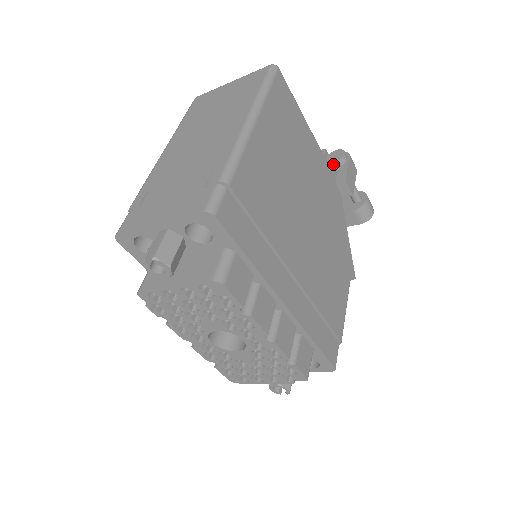
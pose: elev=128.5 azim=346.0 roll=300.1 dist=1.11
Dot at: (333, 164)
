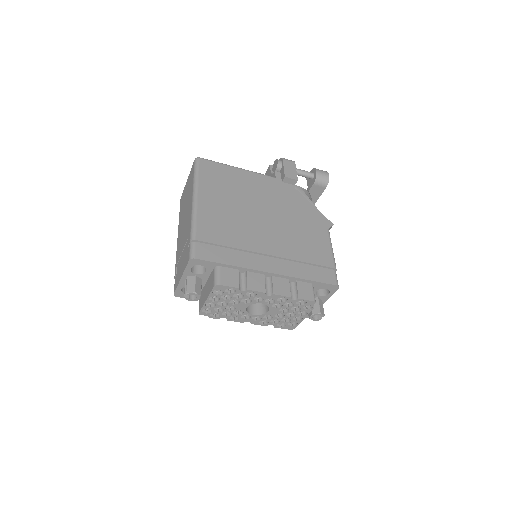
Dot at: (274, 172)
